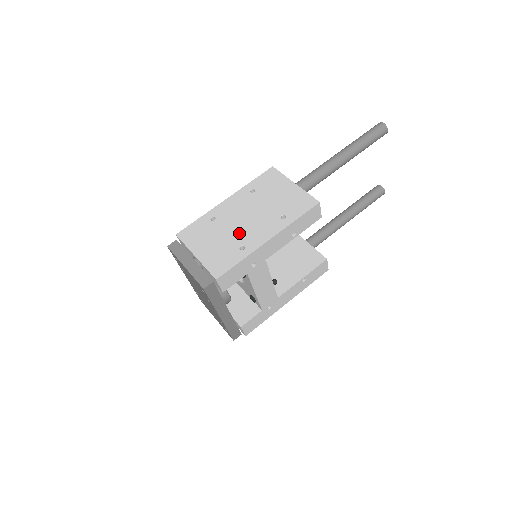
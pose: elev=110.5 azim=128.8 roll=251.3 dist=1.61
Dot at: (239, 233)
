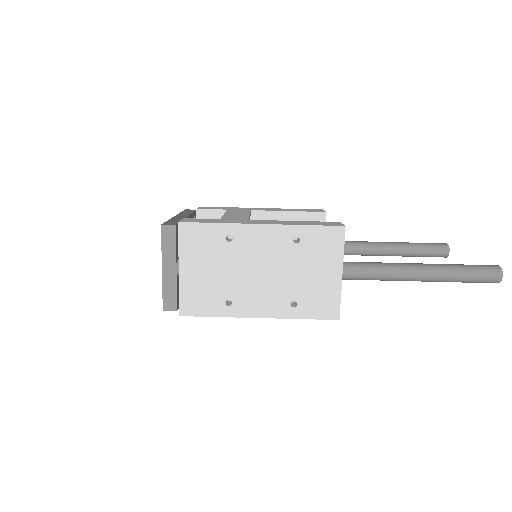
Dot at: (239, 284)
